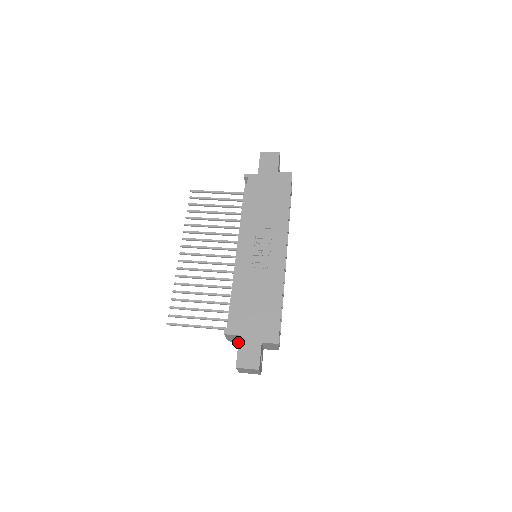
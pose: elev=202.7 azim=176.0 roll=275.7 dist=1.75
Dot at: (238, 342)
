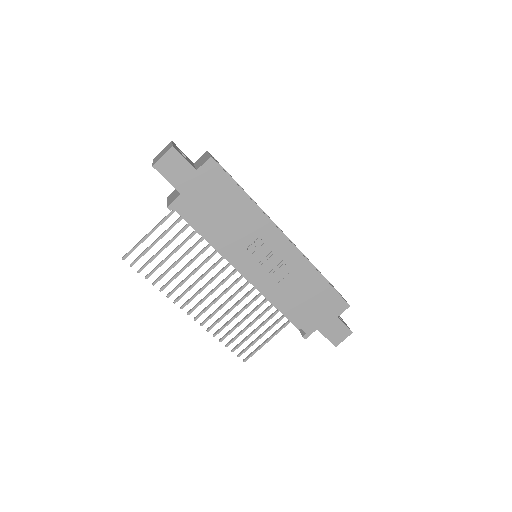
Dot at: occluded
